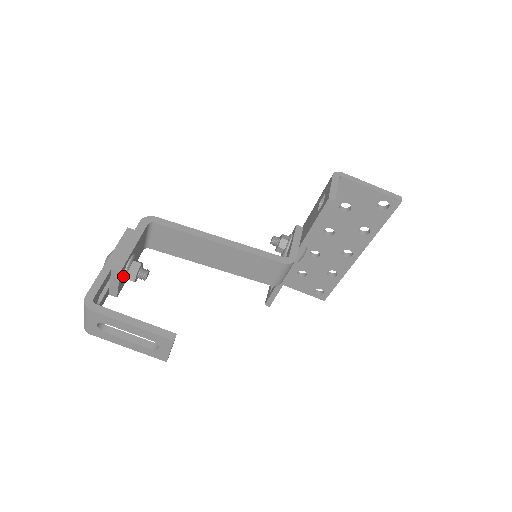
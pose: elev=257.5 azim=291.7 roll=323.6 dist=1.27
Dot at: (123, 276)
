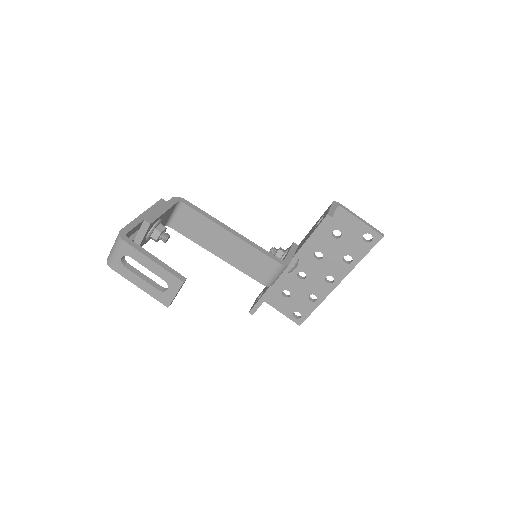
Dot at: (149, 232)
